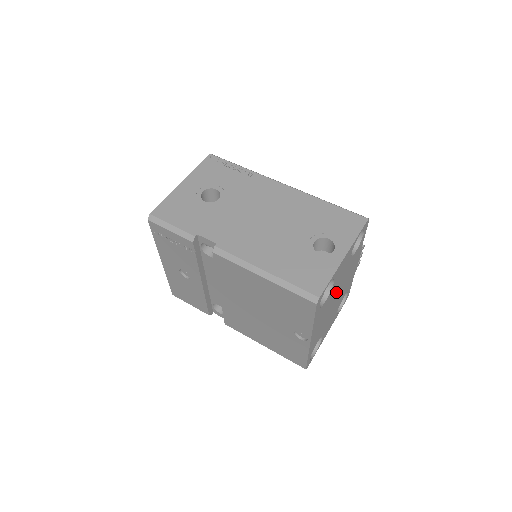
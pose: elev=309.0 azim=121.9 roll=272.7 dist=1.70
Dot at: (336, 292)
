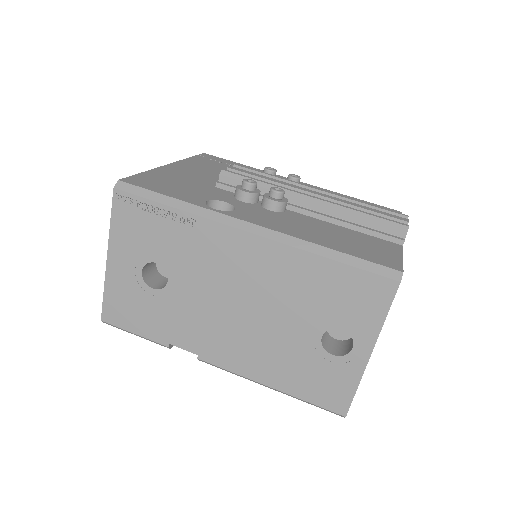
Dot at: occluded
